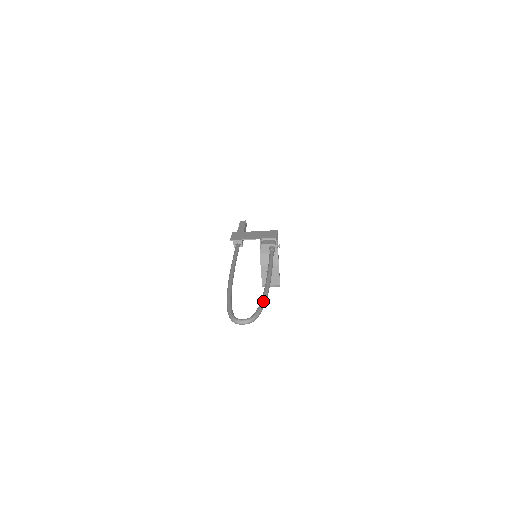
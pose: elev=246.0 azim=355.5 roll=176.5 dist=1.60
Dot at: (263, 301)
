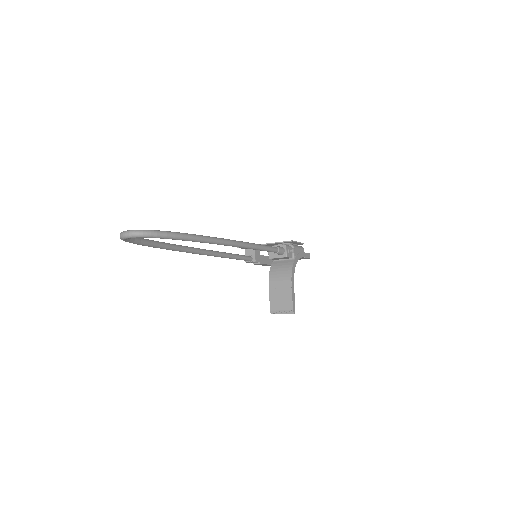
Dot at: occluded
